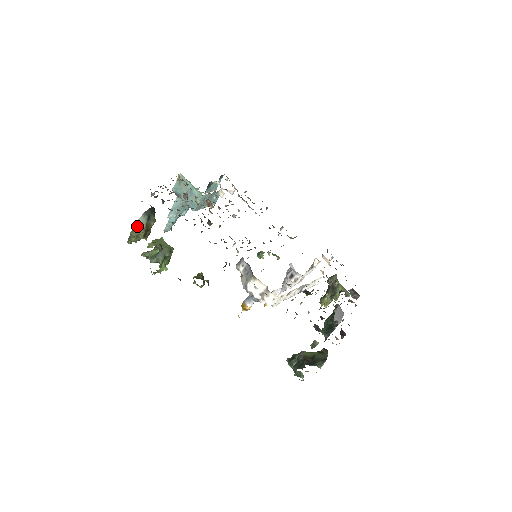
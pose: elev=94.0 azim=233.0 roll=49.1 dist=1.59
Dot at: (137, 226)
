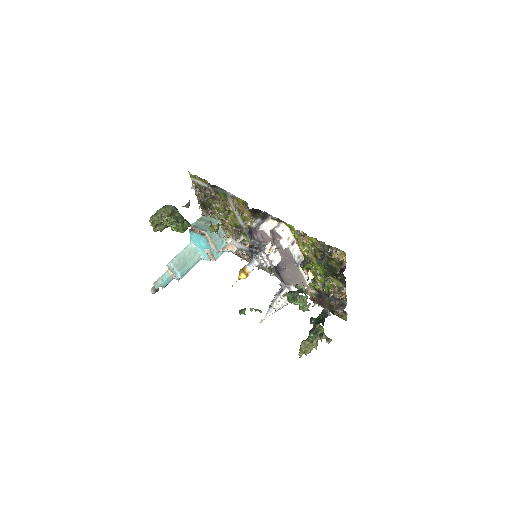
Dot at: (166, 207)
